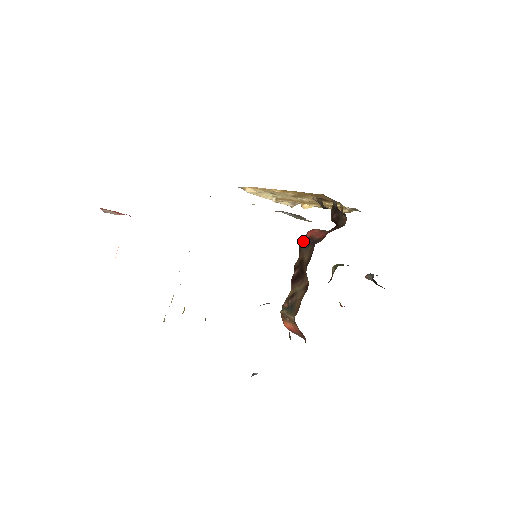
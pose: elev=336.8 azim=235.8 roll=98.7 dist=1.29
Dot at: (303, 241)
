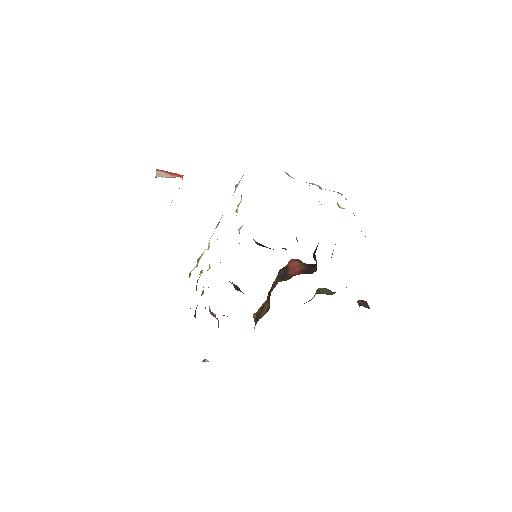
Dot at: (283, 267)
